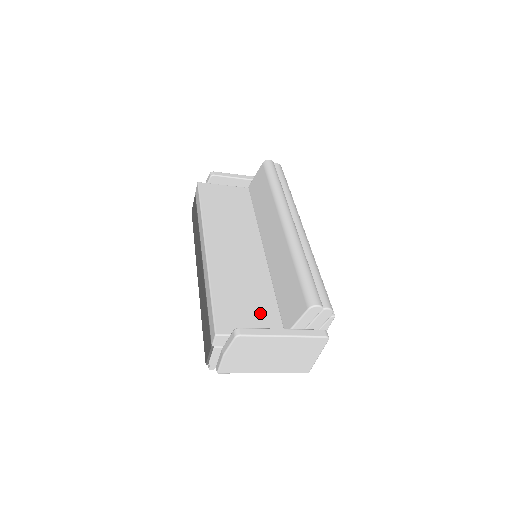
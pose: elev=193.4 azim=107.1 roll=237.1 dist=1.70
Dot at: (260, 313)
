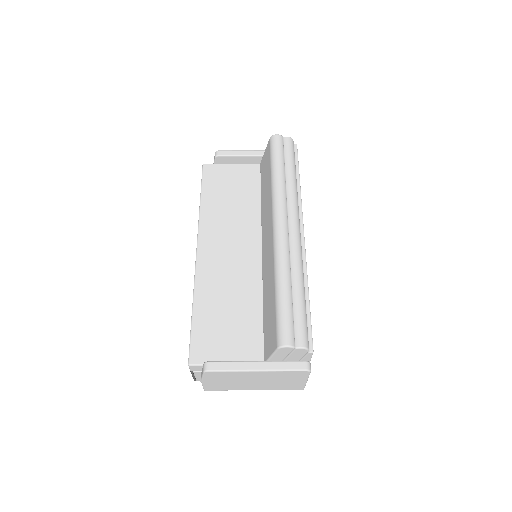
Dot at: (241, 336)
